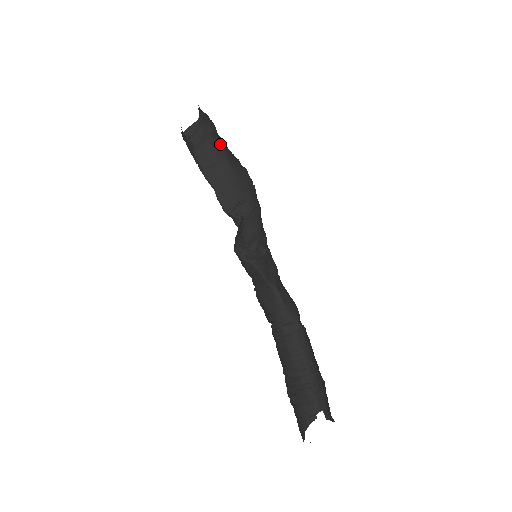
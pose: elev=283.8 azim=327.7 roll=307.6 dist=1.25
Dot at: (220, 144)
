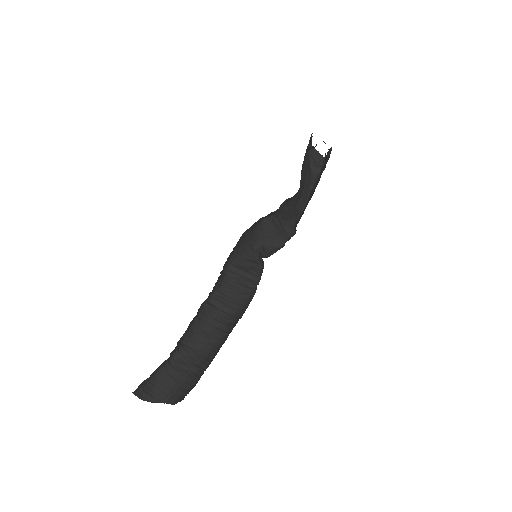
Dot at: occluded
